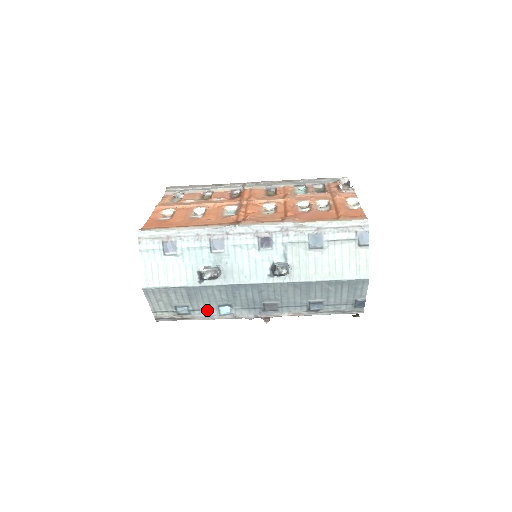
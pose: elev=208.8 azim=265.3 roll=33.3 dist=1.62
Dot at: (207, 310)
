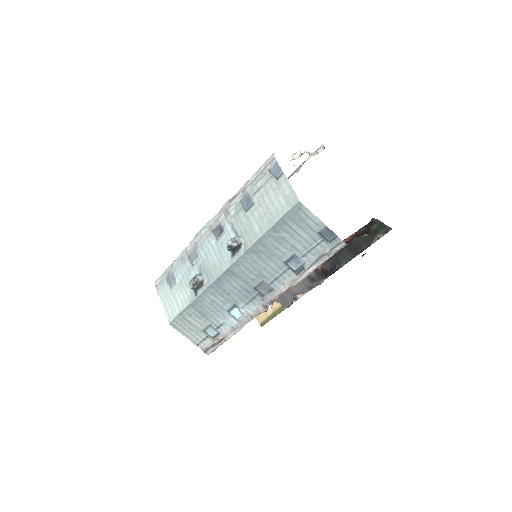
Dot at: (226, 321)
